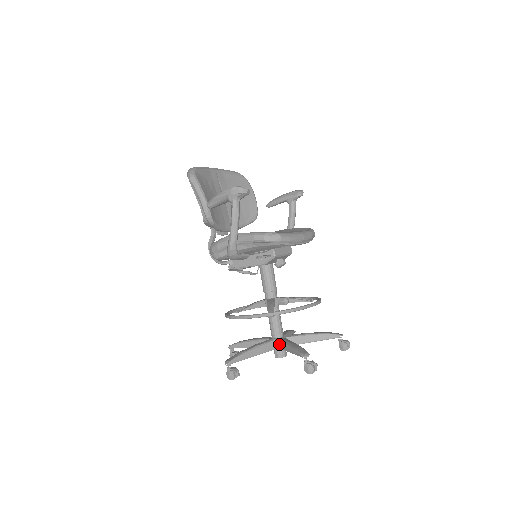
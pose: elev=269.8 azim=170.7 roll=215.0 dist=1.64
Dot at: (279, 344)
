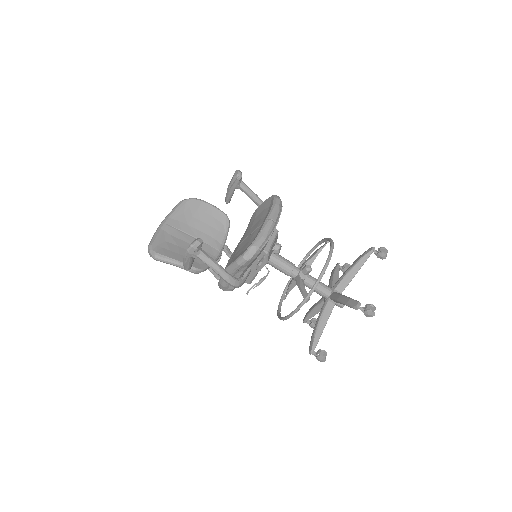
Dot at: (334, 301)
